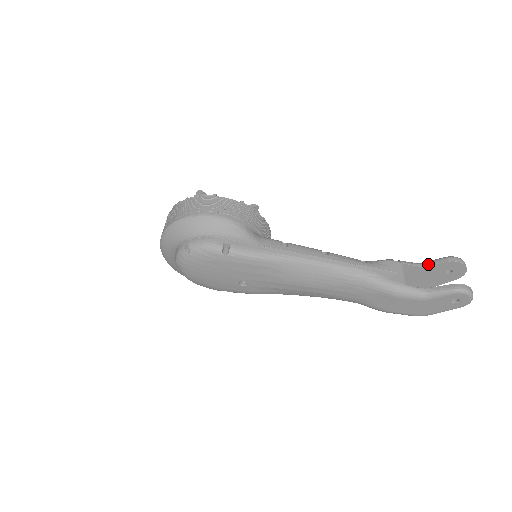
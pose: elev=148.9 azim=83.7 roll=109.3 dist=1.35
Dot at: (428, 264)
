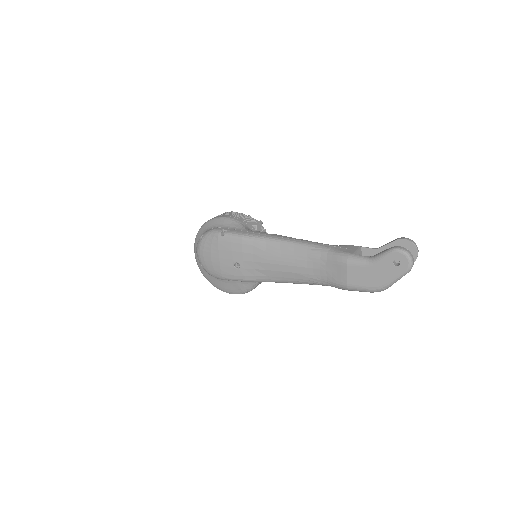
Dot at: (382, 246)
